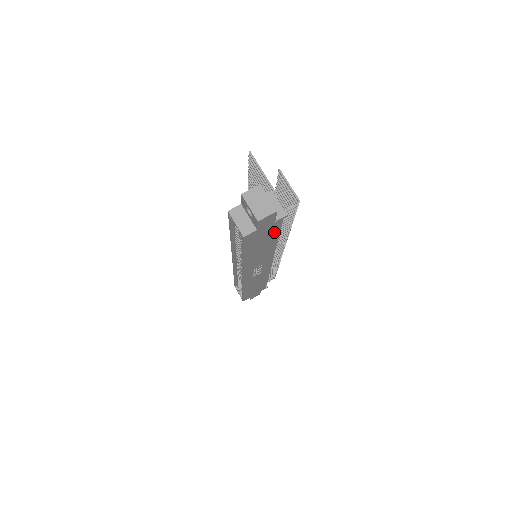
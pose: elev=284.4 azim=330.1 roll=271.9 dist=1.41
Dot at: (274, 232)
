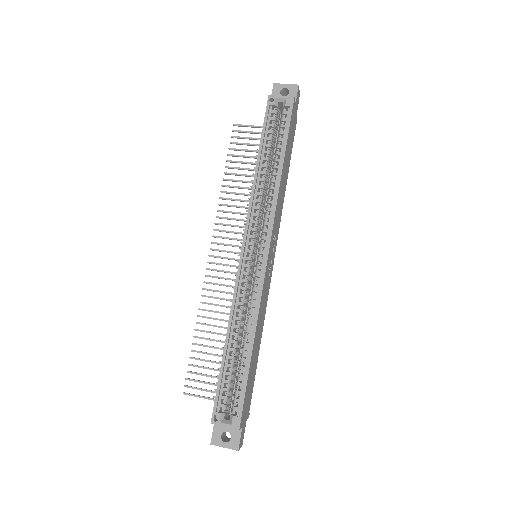
Dot at: (292, 144)
